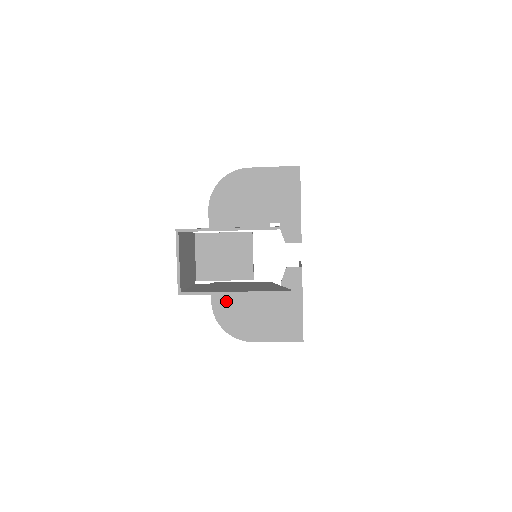
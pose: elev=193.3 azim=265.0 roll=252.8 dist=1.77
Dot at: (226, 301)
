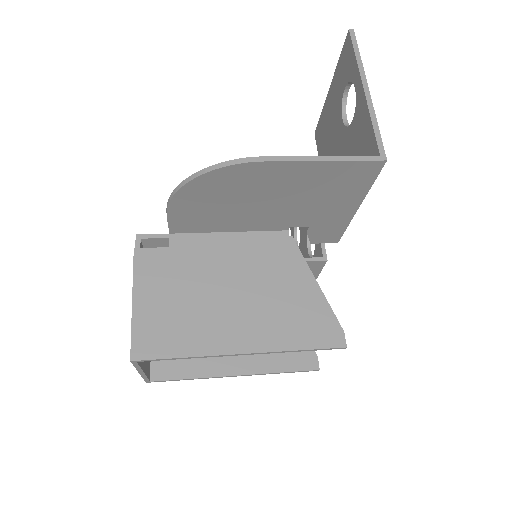
Dot at: occluded
